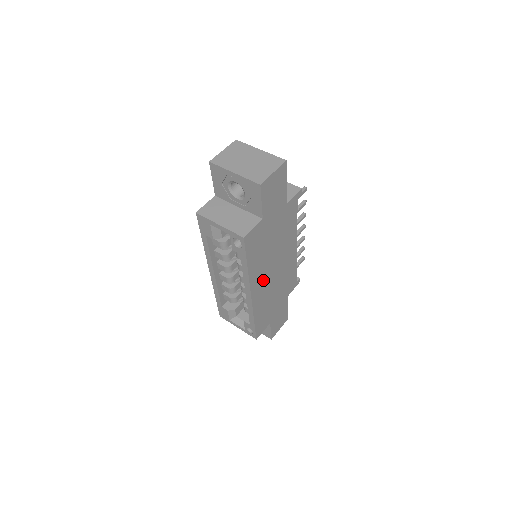
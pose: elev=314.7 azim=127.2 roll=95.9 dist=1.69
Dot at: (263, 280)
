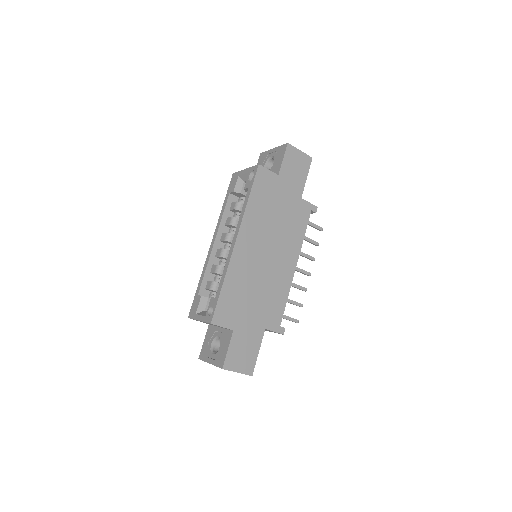
Dot at: (253, 245)
